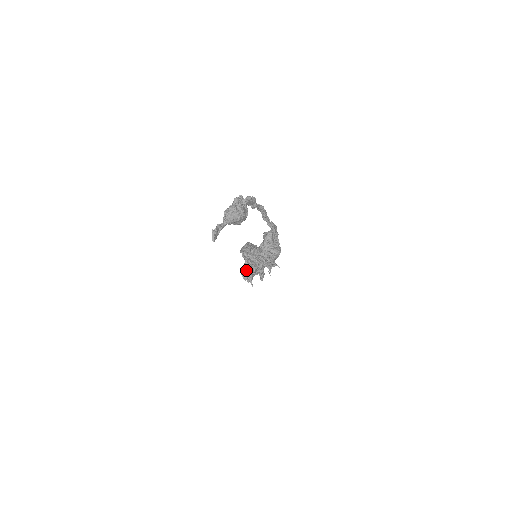
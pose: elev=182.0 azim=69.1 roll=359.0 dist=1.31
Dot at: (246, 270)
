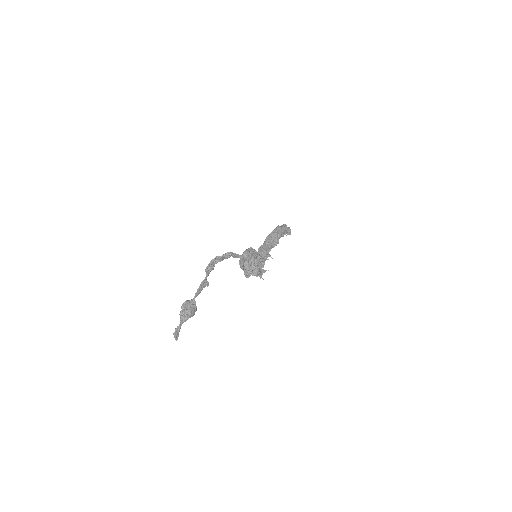
Dot at: occluded
